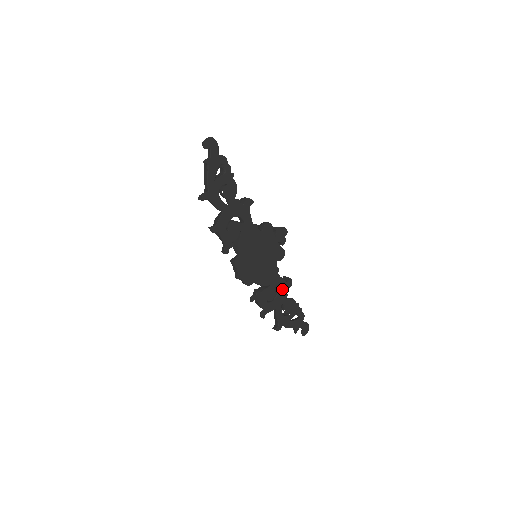
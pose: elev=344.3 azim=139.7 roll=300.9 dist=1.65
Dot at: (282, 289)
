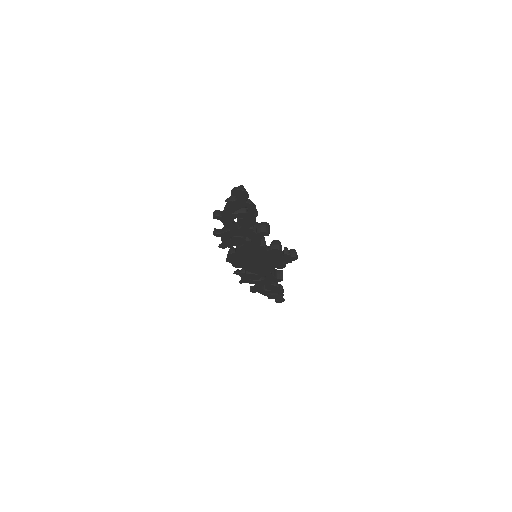
Dot at: (269, 279)
